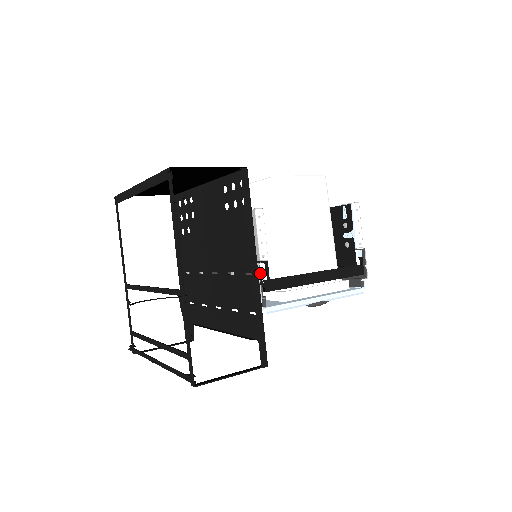
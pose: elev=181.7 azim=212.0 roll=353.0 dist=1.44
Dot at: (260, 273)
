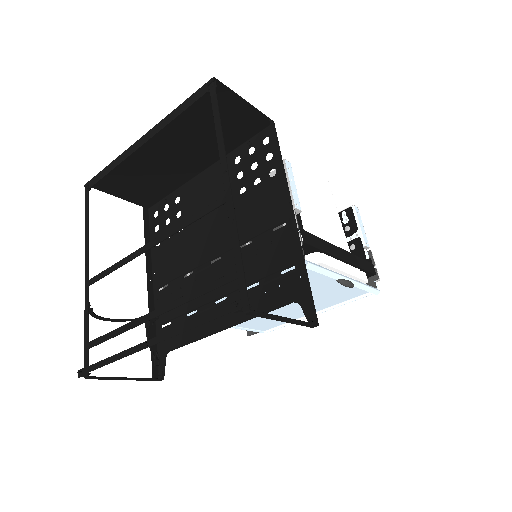
Dot at: occluded
